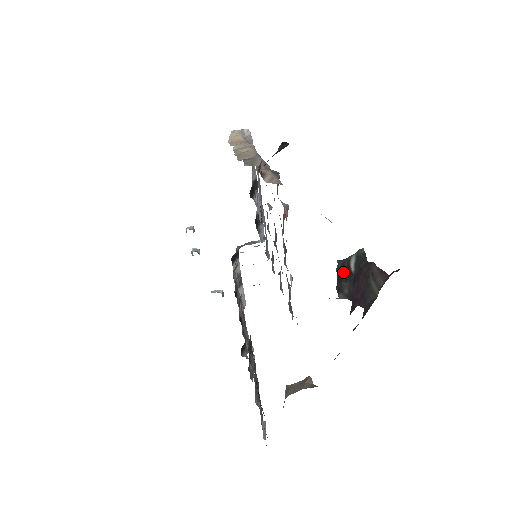
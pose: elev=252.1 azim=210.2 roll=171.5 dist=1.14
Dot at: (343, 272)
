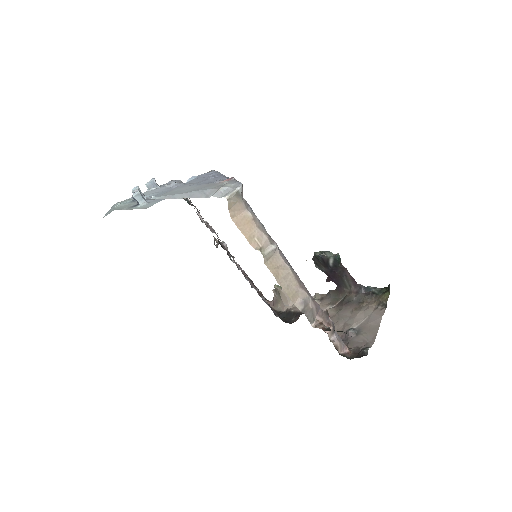
Dot at: (323, 262)
